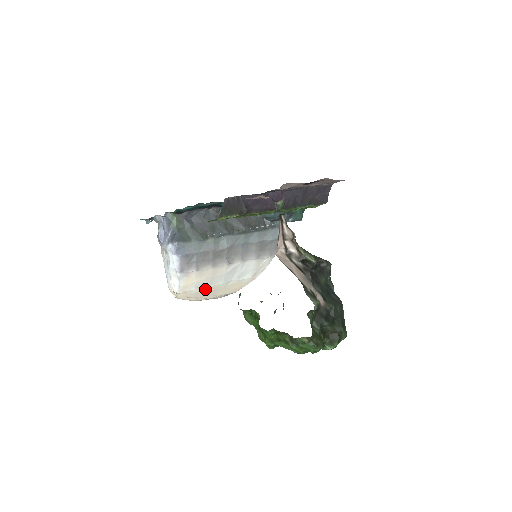
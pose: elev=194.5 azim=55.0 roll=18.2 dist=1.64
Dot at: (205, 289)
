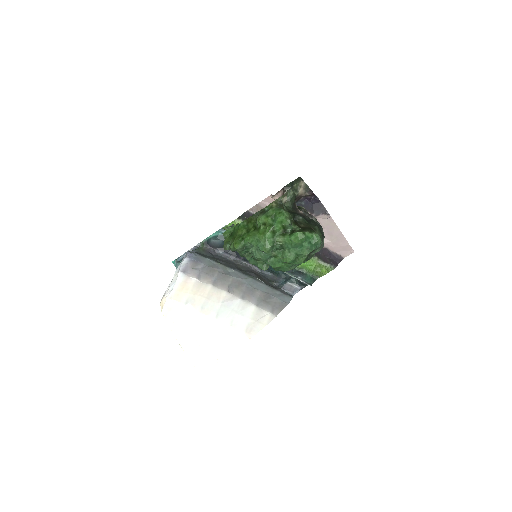
Dot at: (193, 315)
